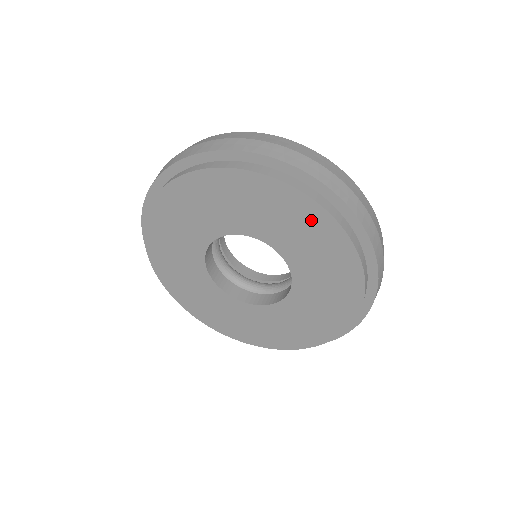
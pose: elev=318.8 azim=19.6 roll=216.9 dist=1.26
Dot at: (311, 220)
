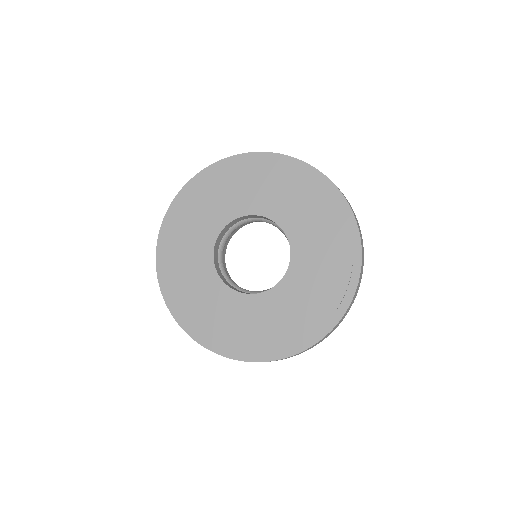
Dot at: (263, 172)
